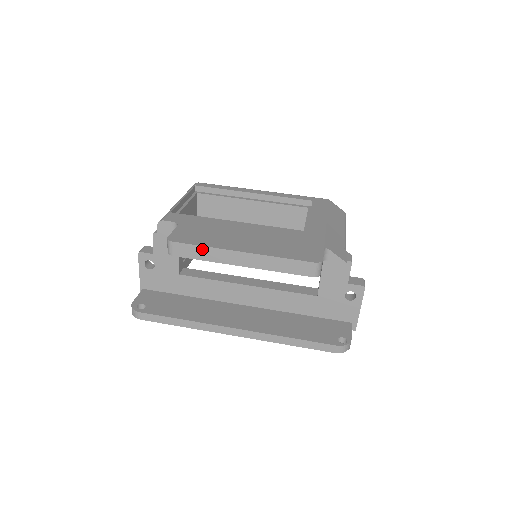
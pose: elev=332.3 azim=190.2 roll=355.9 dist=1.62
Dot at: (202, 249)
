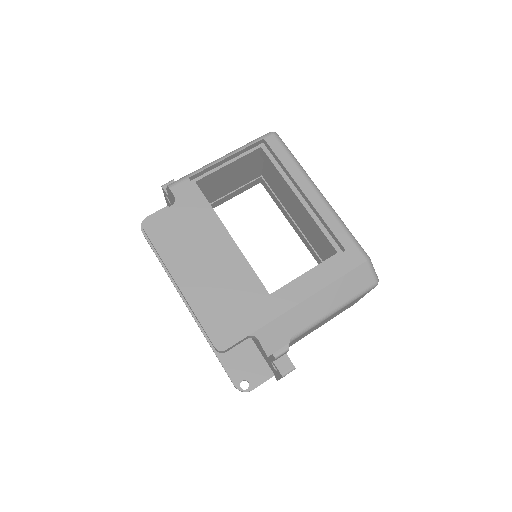
Dot at: (158, 254)
